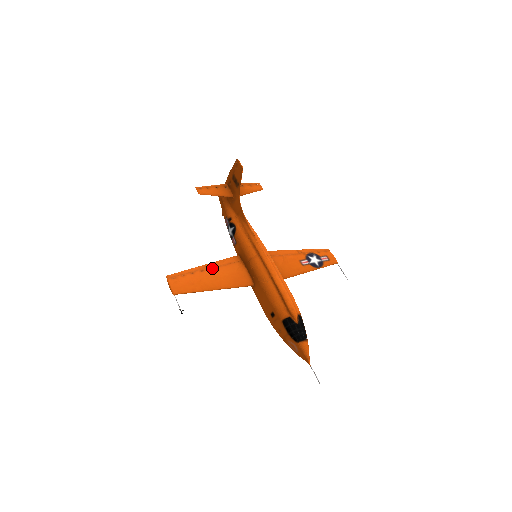
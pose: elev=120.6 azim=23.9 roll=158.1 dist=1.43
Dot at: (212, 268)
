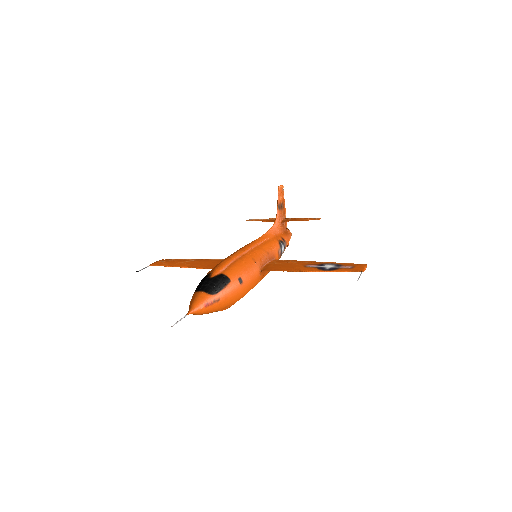
Dot at: (205, 260)
